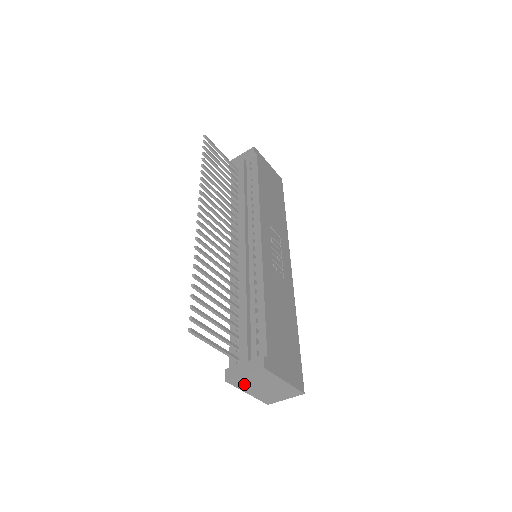
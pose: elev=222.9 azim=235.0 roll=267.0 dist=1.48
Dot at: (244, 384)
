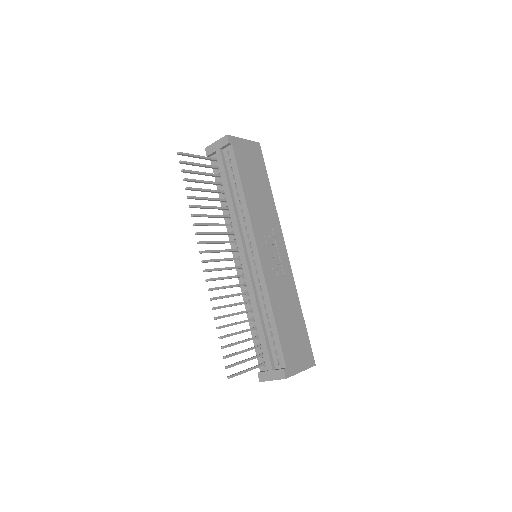
Dot at: occluded
